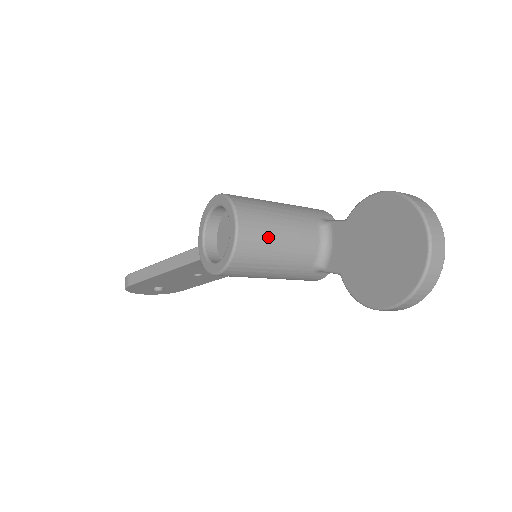
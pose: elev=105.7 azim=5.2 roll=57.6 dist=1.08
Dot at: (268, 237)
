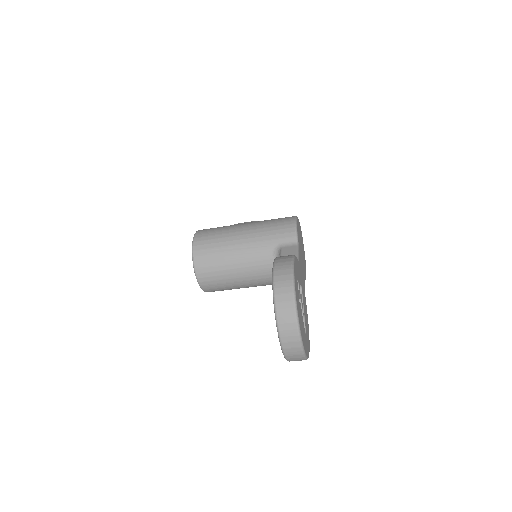
Dot at: (224, 275)
